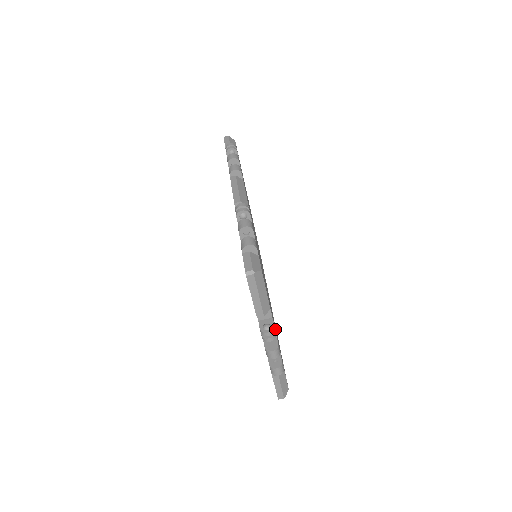
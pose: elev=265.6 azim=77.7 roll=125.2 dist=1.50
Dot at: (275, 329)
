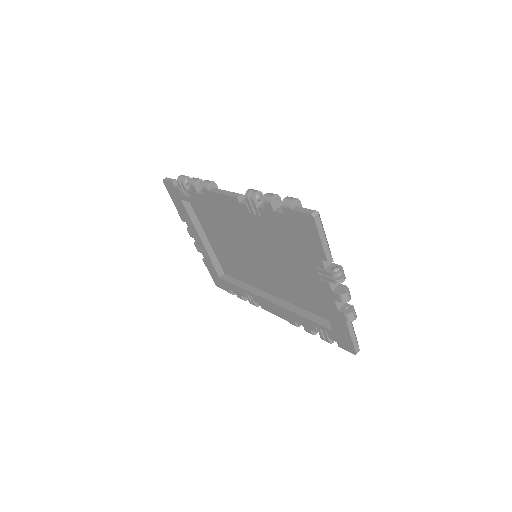
Dot at: occluded
